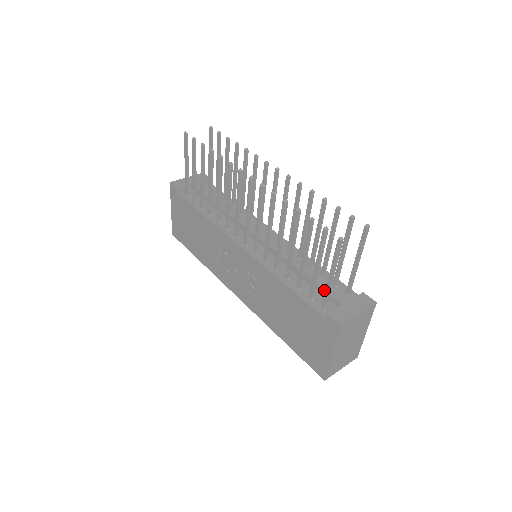
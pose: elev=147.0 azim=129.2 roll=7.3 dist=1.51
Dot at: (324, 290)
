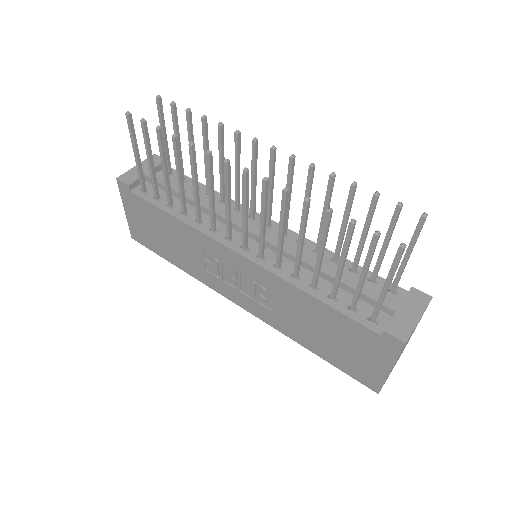
Dot at: (367, 296)
